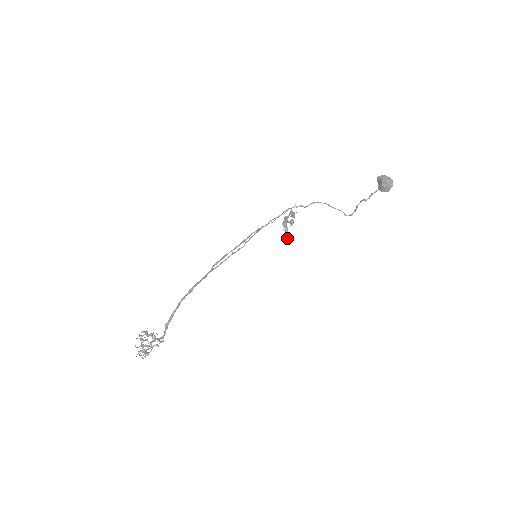
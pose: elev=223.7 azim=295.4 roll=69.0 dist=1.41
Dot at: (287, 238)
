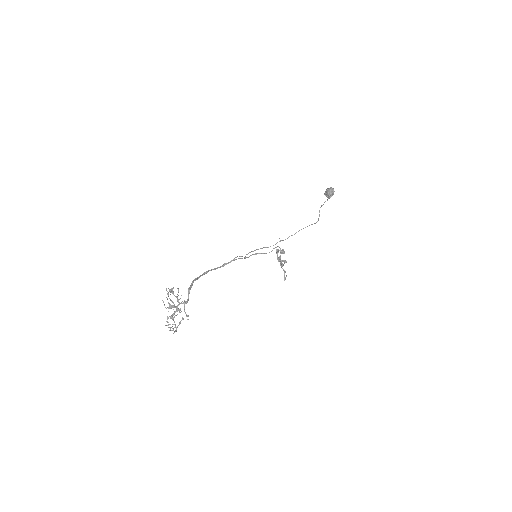
Dot at: (286, 276)
